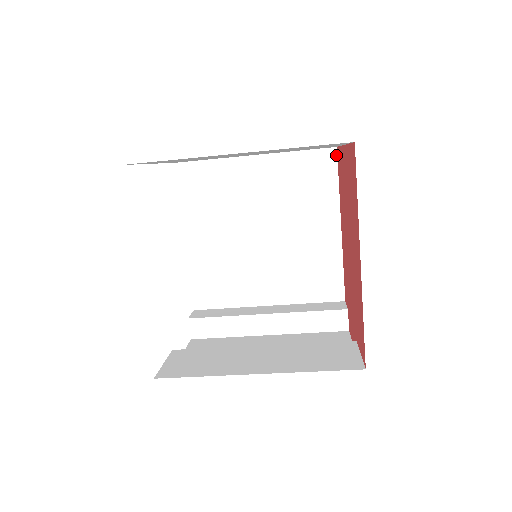
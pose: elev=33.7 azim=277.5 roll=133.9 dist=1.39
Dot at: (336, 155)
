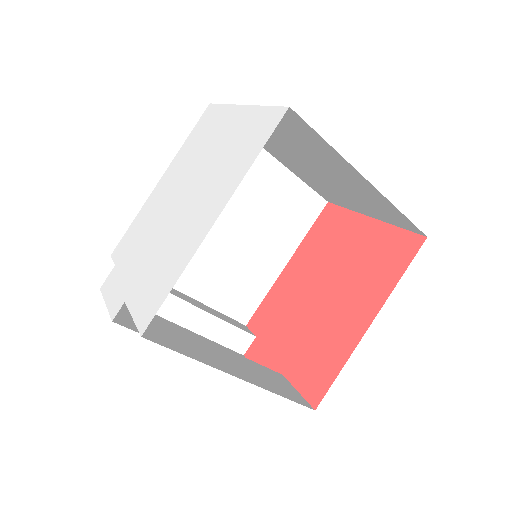
Dot at: (323, 207)
